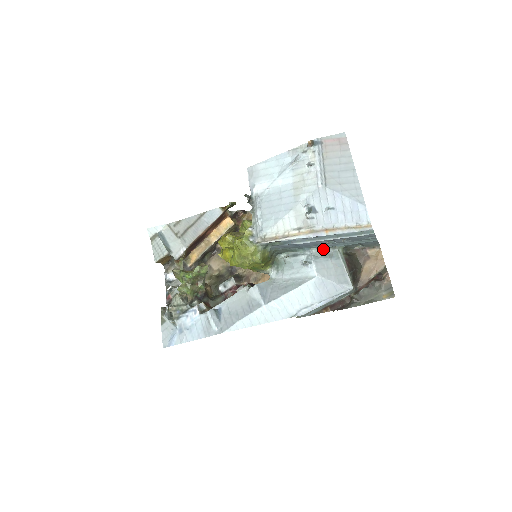
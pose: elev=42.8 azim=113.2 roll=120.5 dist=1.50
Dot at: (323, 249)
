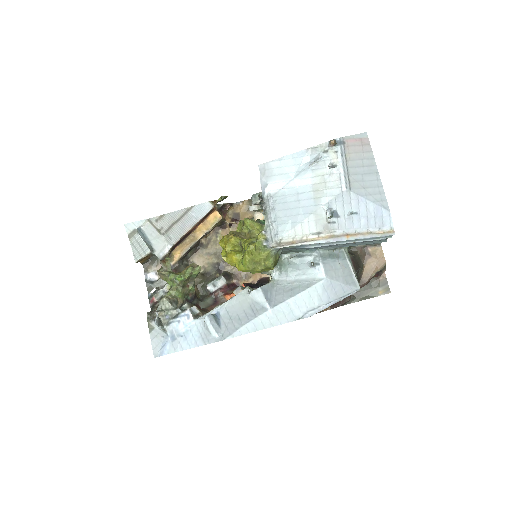
Dot at: (330, 250)
